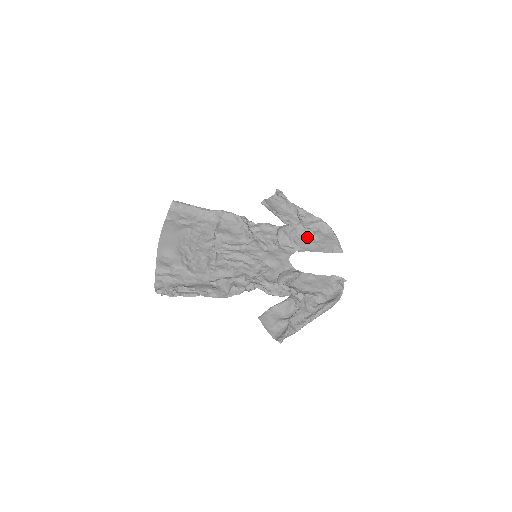
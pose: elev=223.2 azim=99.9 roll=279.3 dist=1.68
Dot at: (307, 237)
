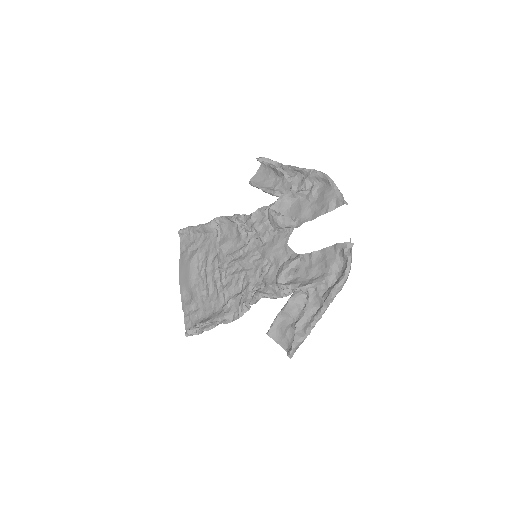
Dot at: (302, 202)
